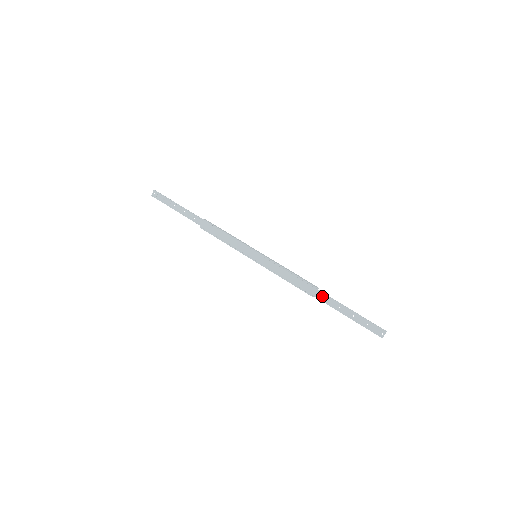
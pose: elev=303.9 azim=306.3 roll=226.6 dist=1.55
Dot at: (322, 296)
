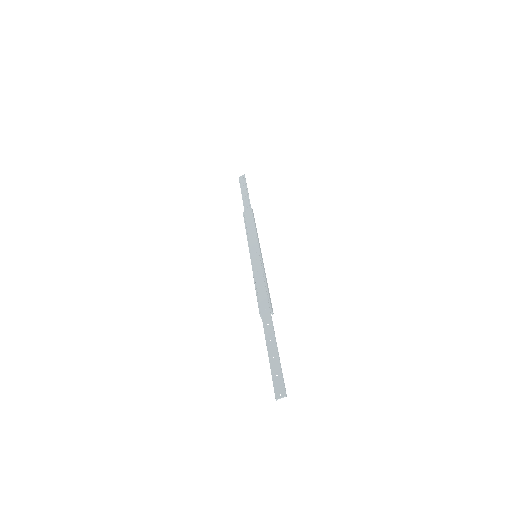
Dot at: (268, 320)
